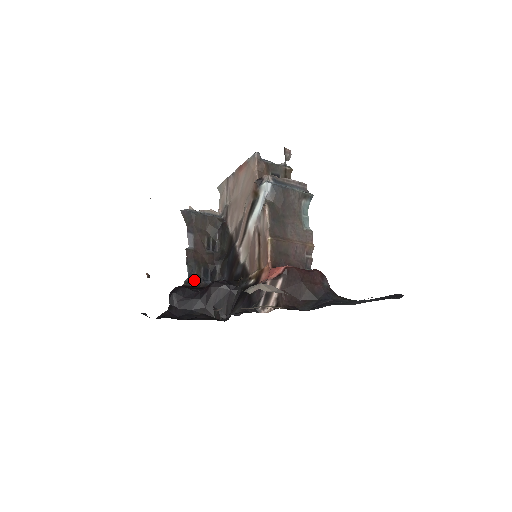
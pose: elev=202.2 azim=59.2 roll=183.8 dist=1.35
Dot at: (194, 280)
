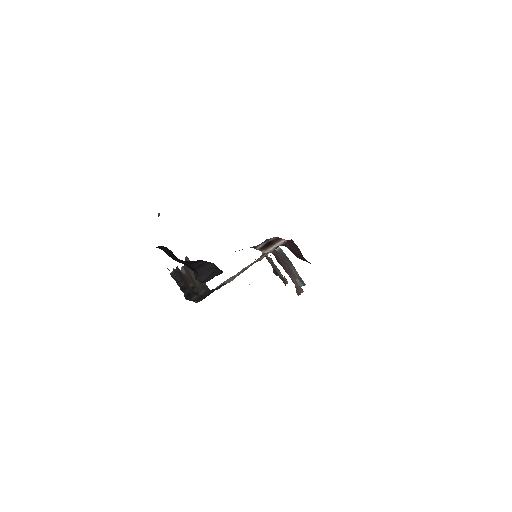
Dot at: (174, 278)
